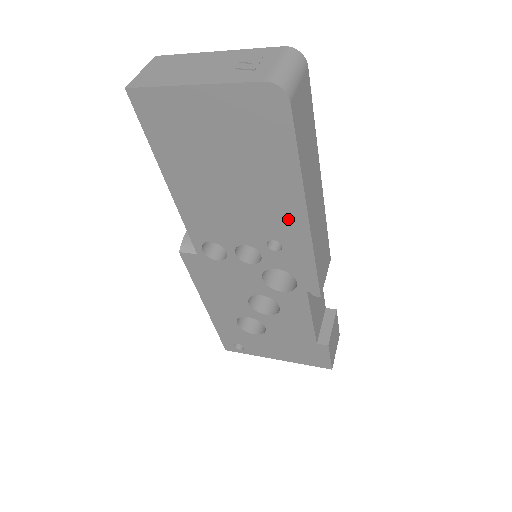
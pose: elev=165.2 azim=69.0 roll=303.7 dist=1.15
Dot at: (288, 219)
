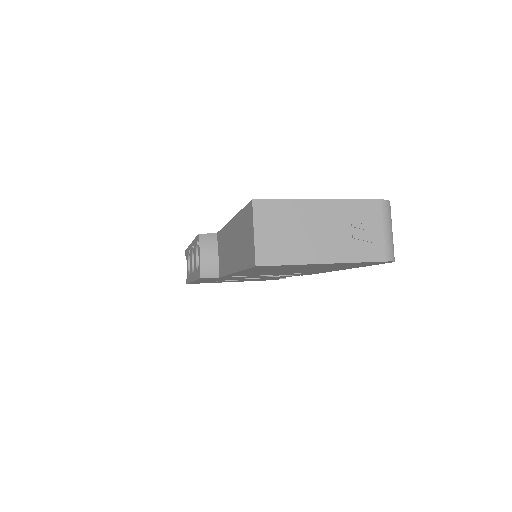
Dot at: occluded
